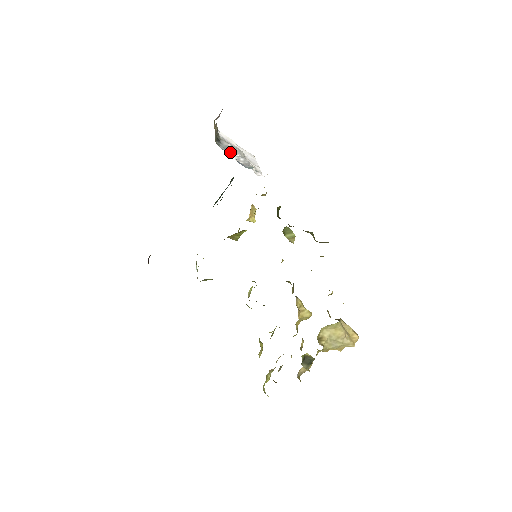
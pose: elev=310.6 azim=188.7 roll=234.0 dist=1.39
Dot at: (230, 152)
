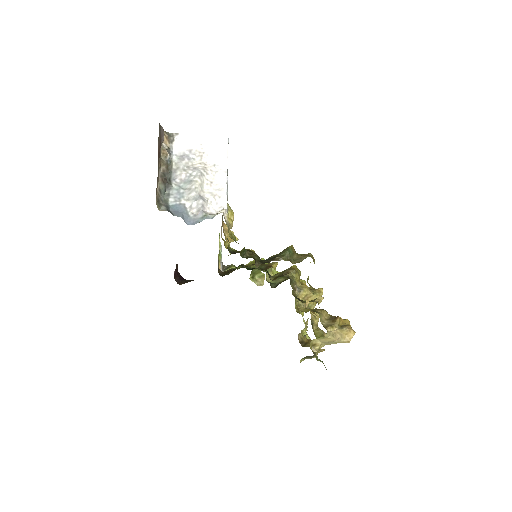
Dot at: (183, 196)
